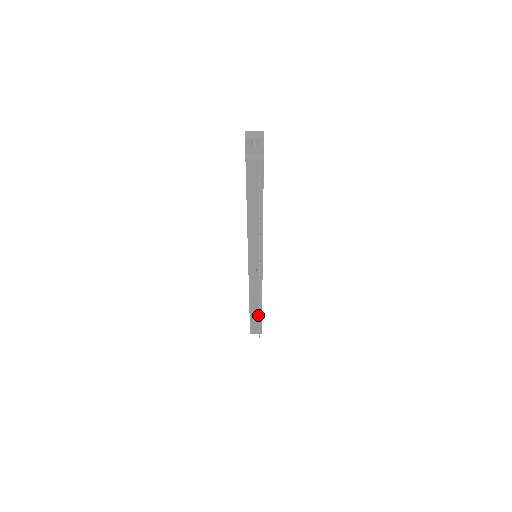
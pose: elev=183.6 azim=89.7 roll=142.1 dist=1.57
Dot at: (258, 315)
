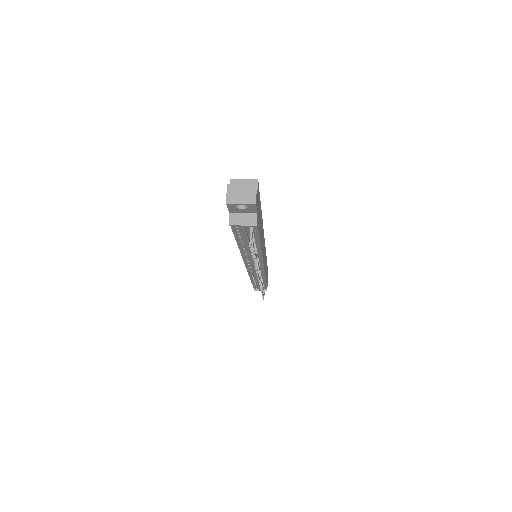
Dot at: occluded
